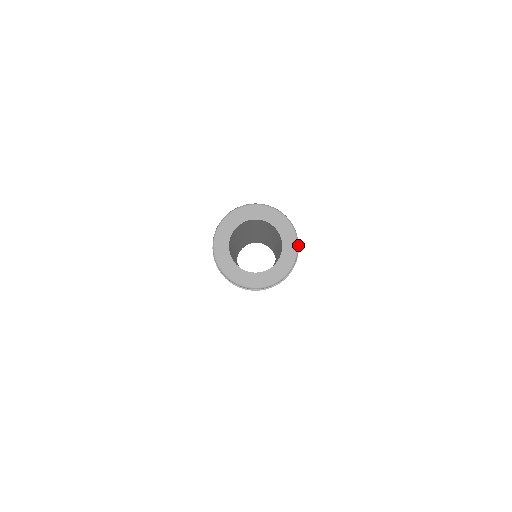
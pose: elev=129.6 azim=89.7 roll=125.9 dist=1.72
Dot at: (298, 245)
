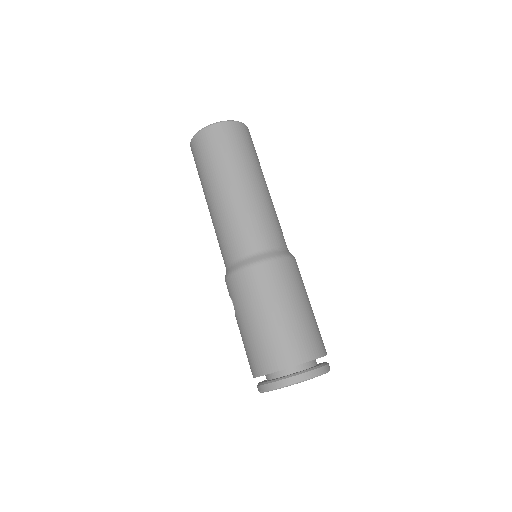
Dot at: occluded
